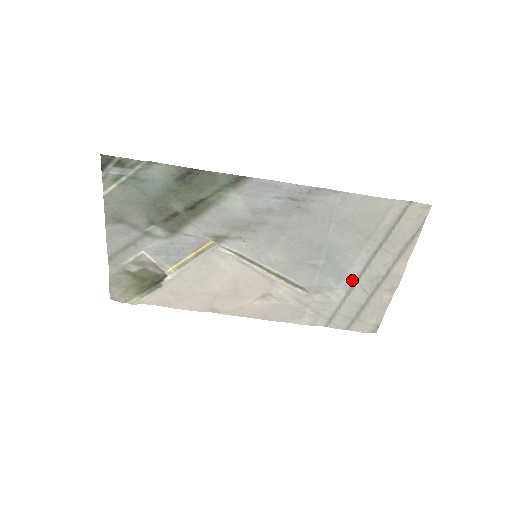
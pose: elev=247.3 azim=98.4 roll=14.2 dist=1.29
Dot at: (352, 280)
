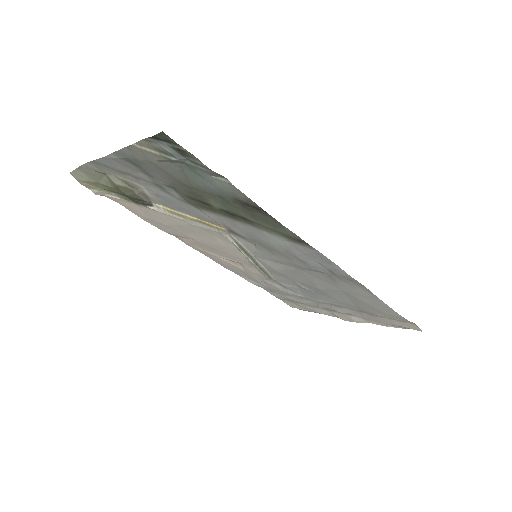
Dot at: (316, 301)
